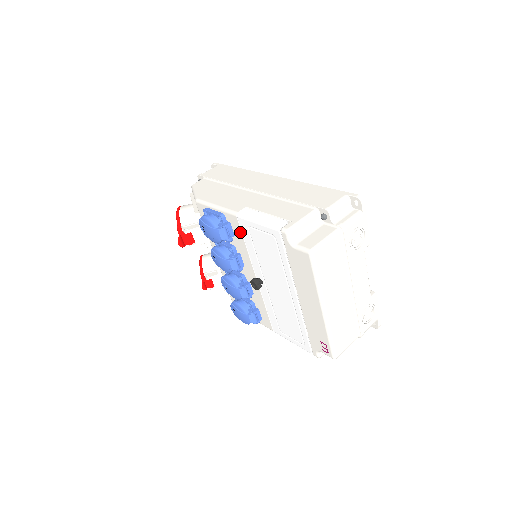
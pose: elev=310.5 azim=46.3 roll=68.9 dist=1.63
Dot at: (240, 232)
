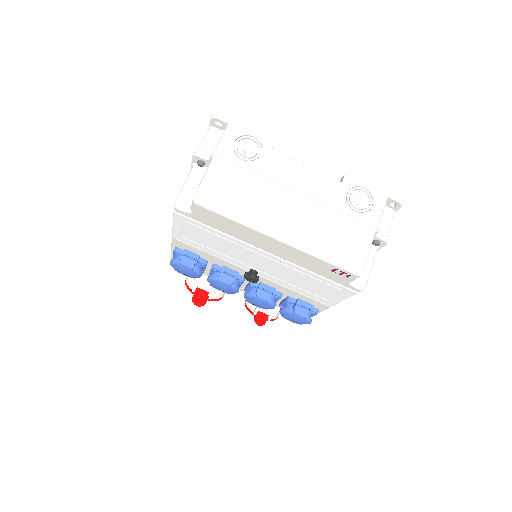
Dot at: (193, 248)
